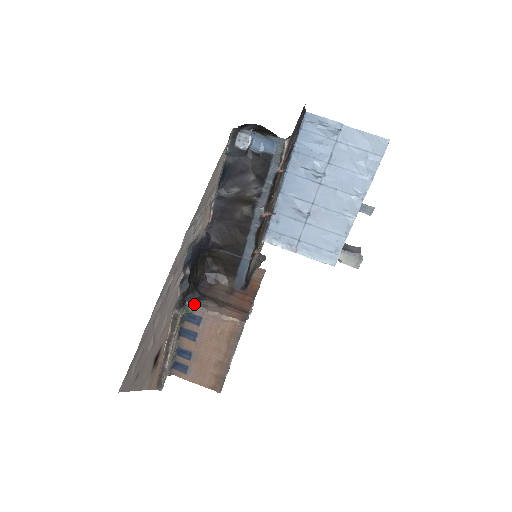
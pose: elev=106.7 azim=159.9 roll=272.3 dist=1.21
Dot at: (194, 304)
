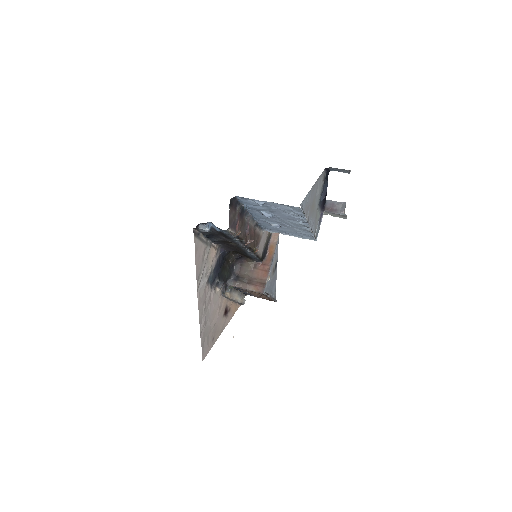
Dot at: (232, 285)
